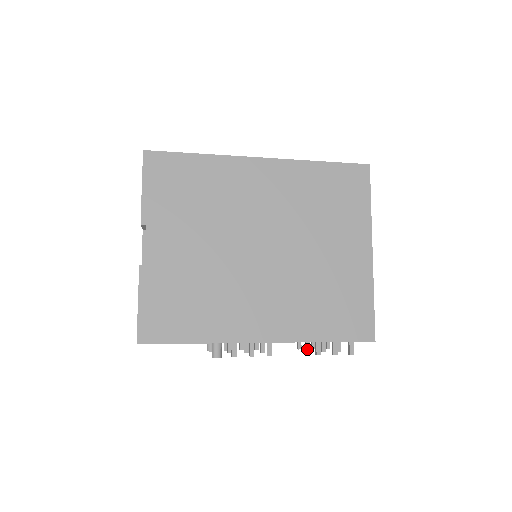
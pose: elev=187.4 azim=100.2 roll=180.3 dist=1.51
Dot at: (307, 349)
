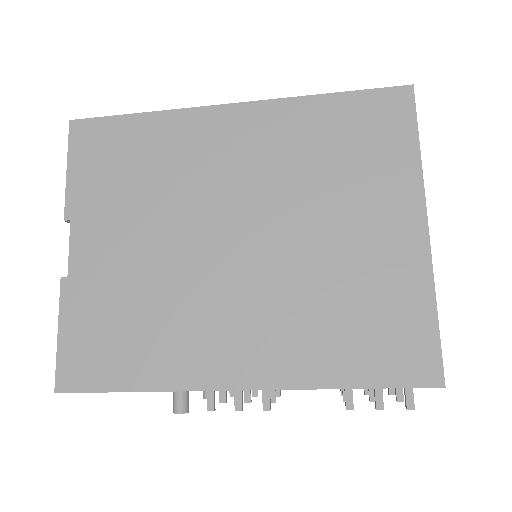
Dot at: (344, 397)
